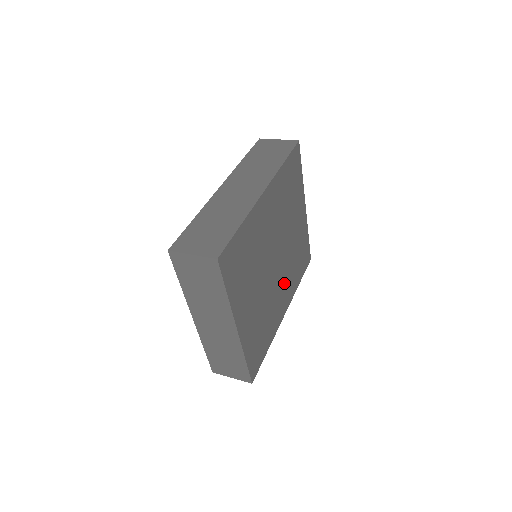
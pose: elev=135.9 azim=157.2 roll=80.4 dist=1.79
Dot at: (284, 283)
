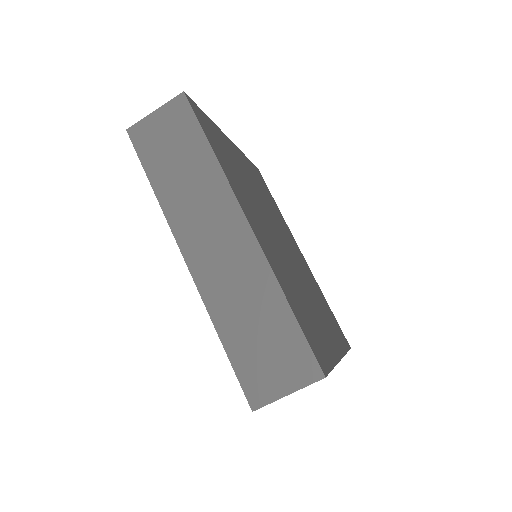
Dot at: (288, 239)
